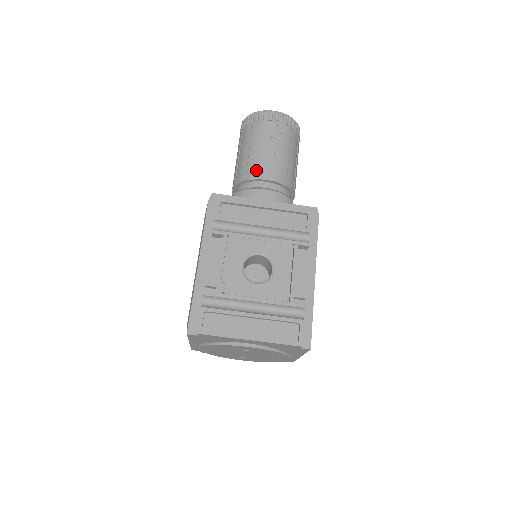
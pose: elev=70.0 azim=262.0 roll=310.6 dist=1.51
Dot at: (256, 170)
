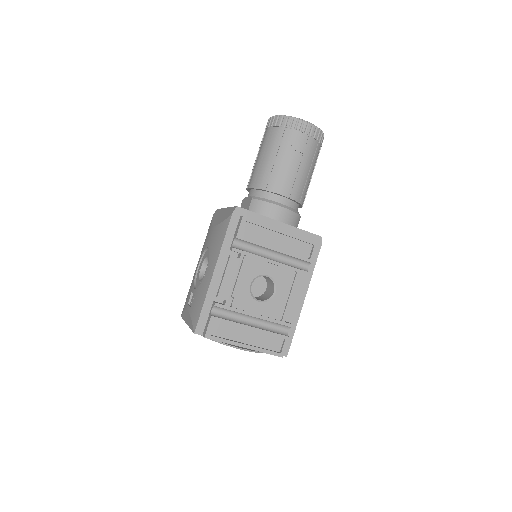
Dot at: (278, 184)
